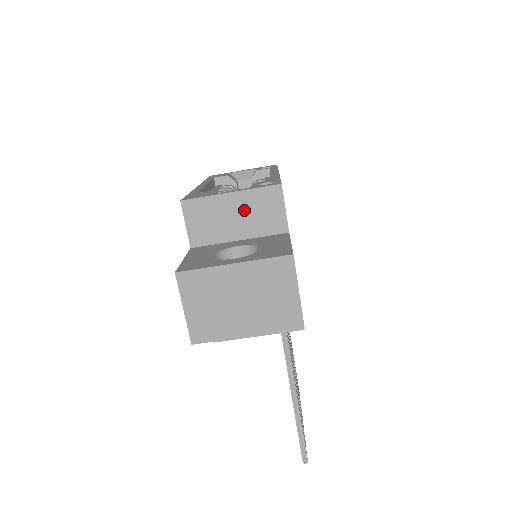
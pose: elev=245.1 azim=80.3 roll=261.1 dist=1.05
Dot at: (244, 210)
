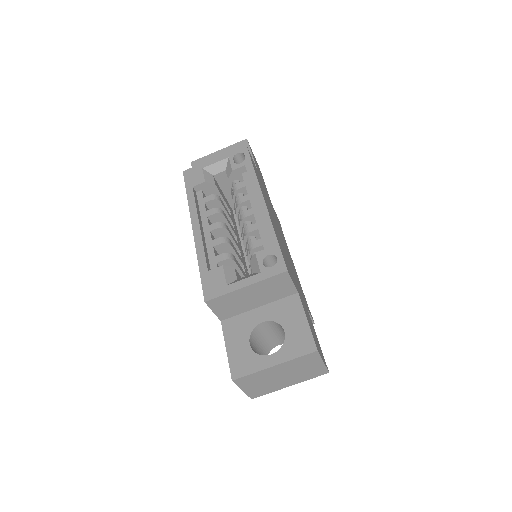
Dot at: (259, 292)
